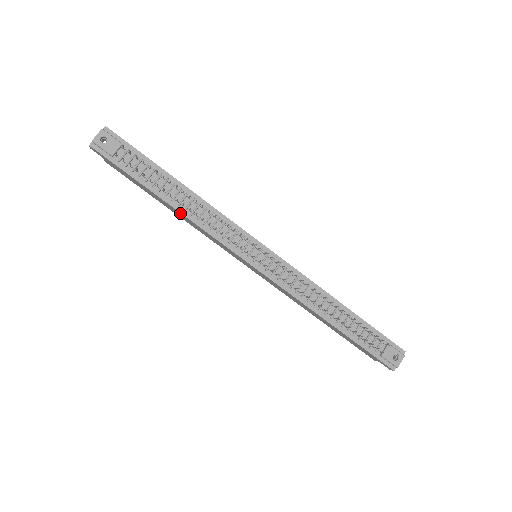
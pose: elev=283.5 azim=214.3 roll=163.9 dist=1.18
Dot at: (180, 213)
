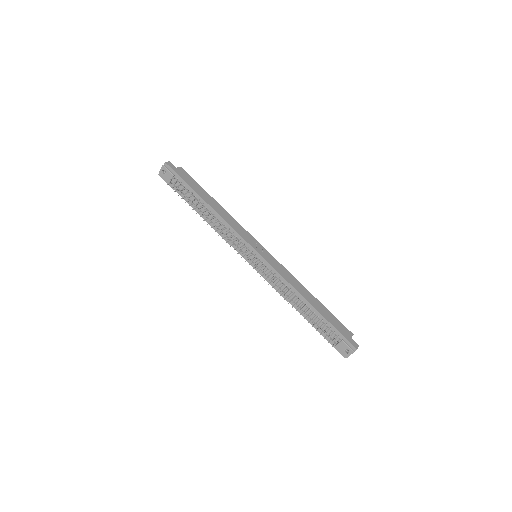
Dot at: (208, 222)
